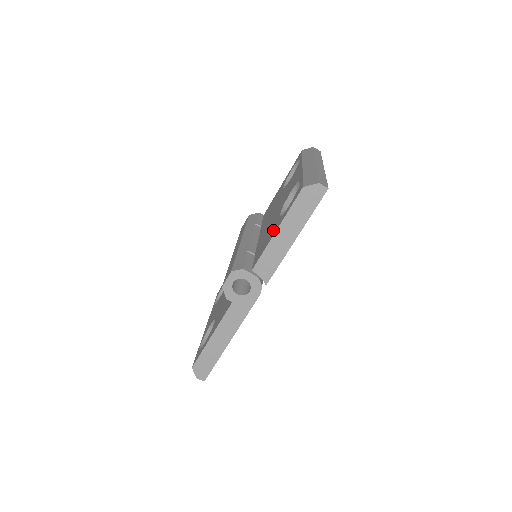
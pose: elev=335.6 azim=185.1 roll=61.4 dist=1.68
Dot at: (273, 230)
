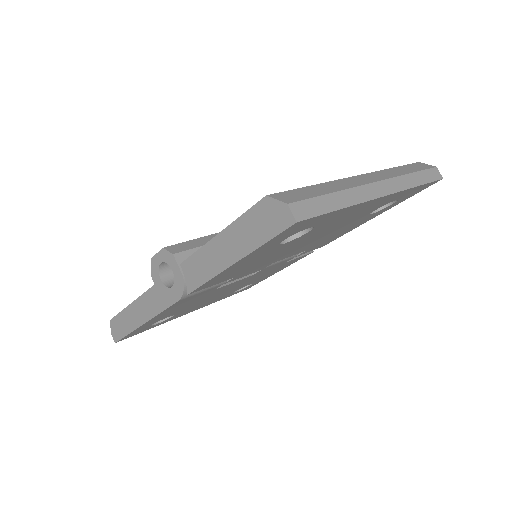
Dot at: occluded
